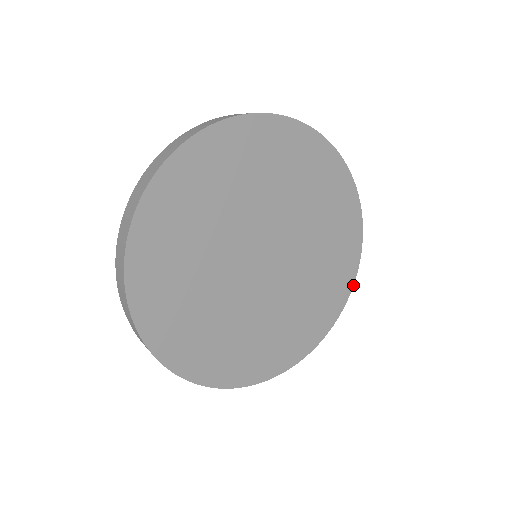
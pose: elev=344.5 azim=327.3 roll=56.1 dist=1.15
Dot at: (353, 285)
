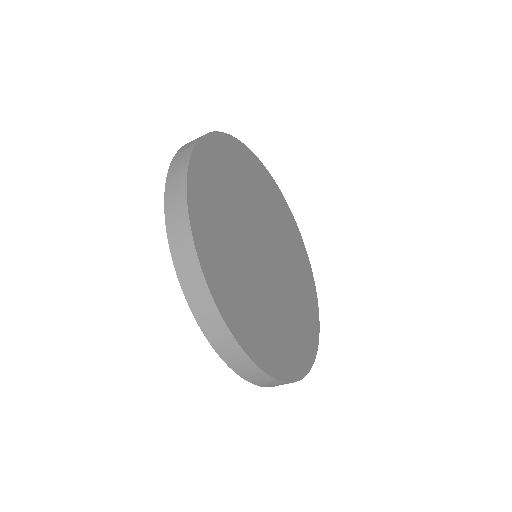
Dot at: occluded
